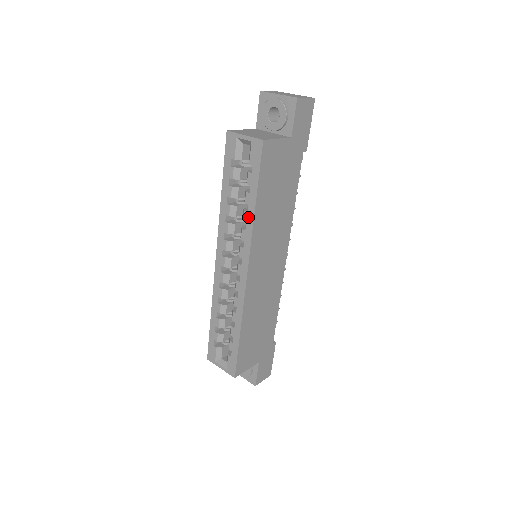
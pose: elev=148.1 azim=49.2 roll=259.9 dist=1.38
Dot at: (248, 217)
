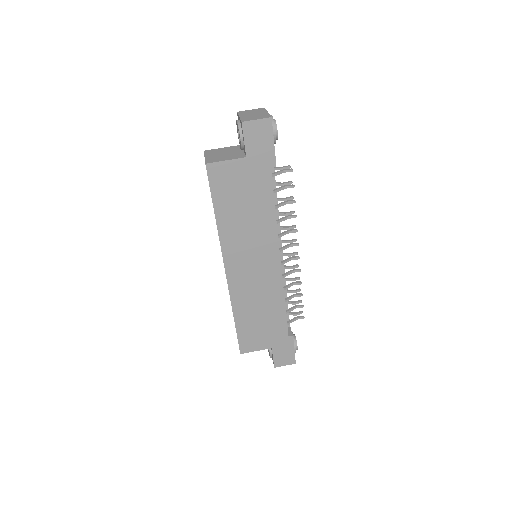
Dot at: occluded
